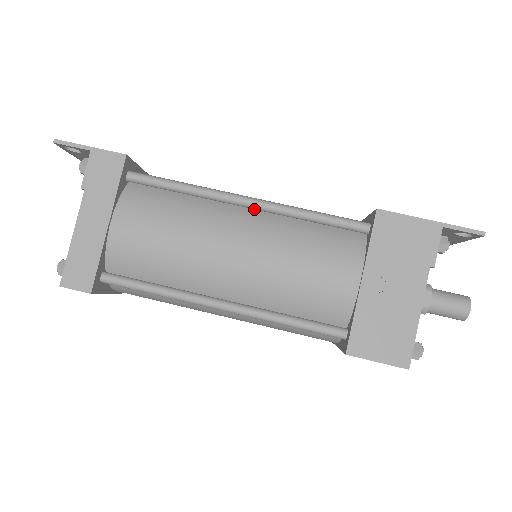
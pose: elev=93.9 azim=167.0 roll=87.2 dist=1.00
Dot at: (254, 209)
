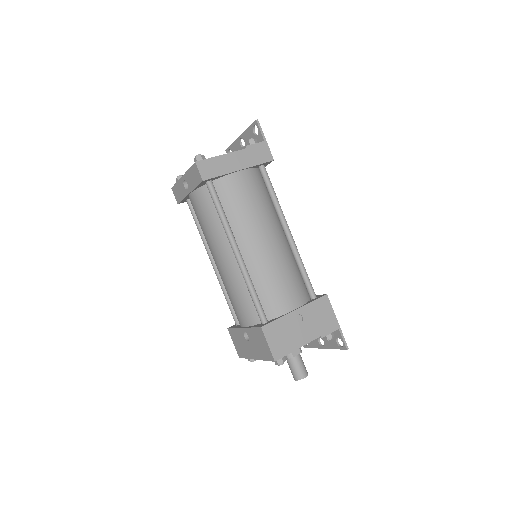
Dot at: (286, 238)
